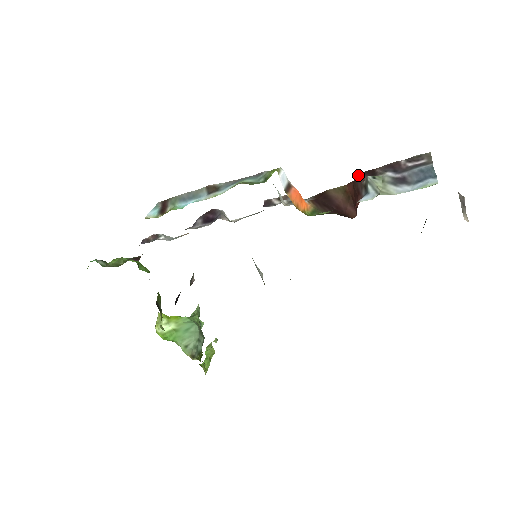
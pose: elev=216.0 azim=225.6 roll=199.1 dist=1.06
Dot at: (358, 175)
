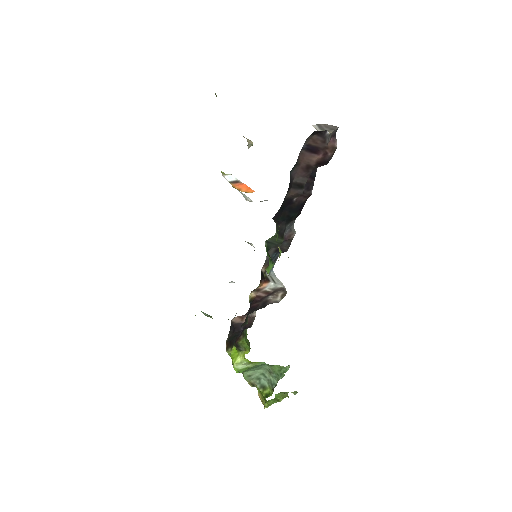
Dot at: occluded
